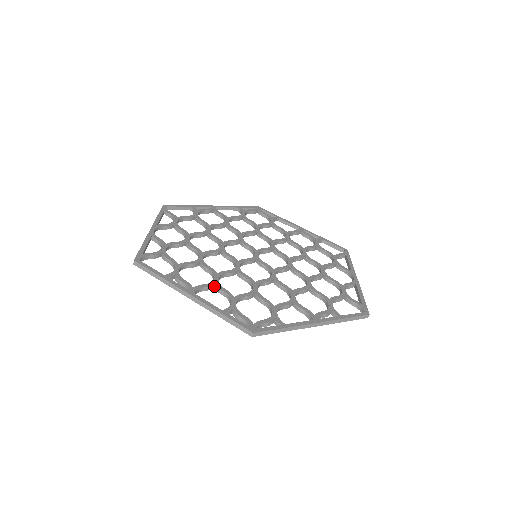
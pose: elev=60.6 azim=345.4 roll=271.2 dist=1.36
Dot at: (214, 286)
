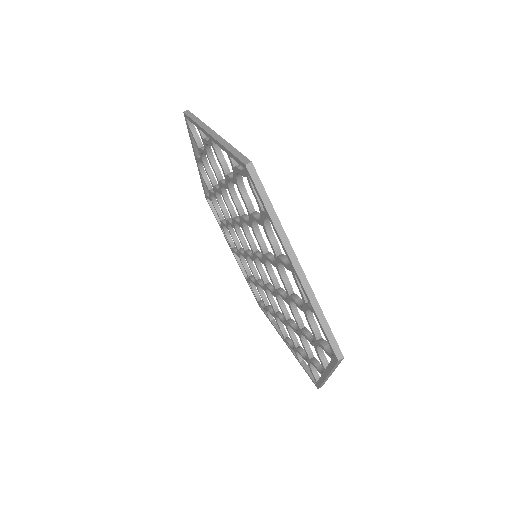
Dot at: (227, 173)
